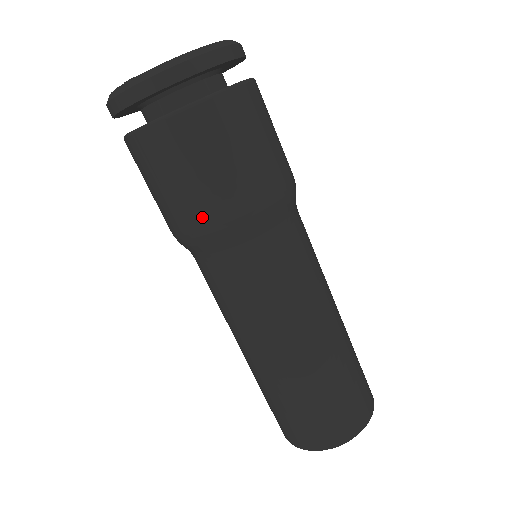
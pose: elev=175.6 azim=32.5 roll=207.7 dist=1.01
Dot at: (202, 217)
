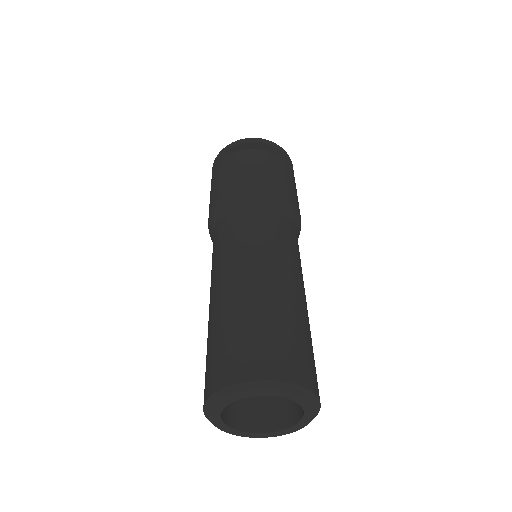
Dot at: (277, 187)
